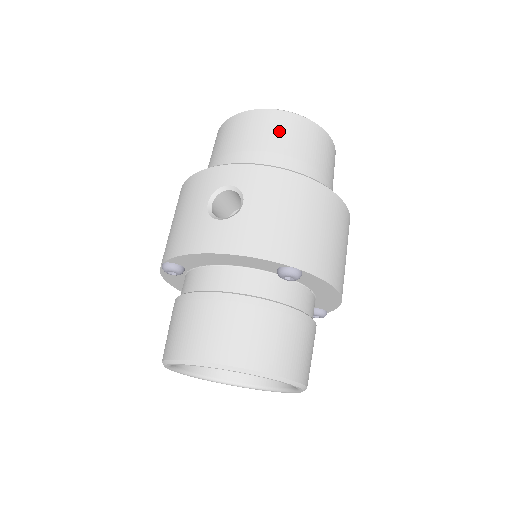
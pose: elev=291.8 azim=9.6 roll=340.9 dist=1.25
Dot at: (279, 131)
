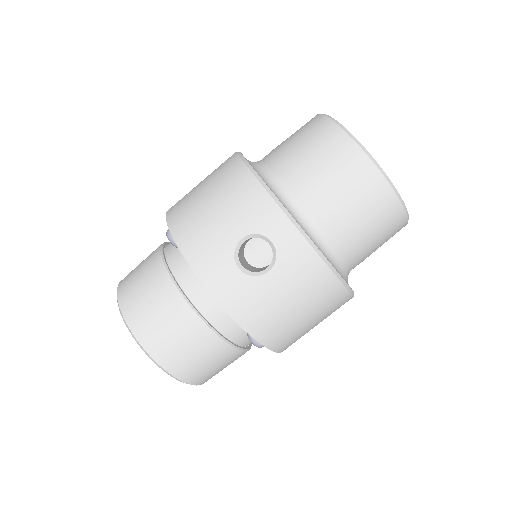
Dot at: (366, 207)
